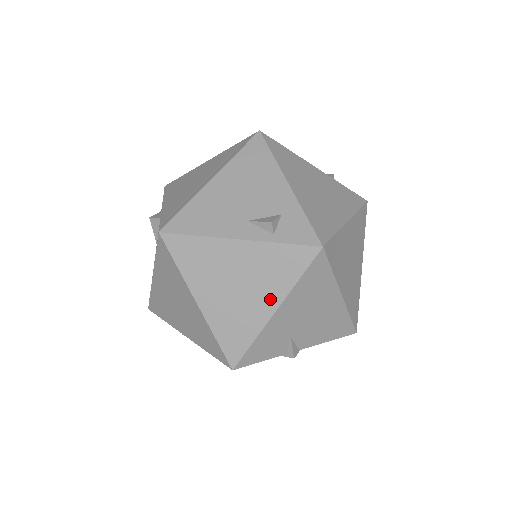
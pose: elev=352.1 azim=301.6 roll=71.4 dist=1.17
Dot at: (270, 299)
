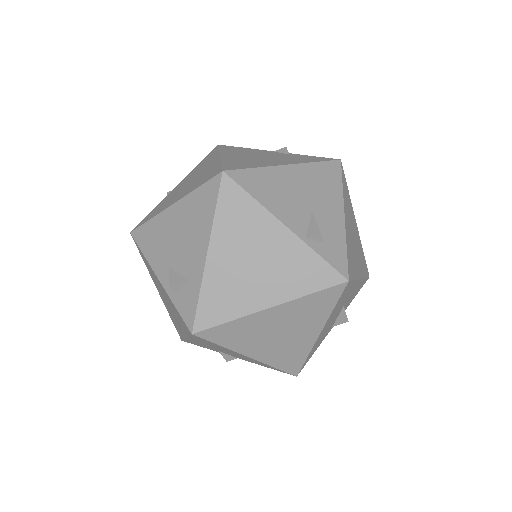
Dot at: (181, 328)
